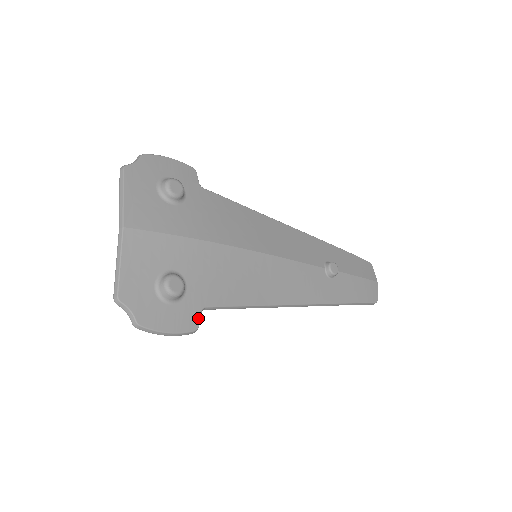
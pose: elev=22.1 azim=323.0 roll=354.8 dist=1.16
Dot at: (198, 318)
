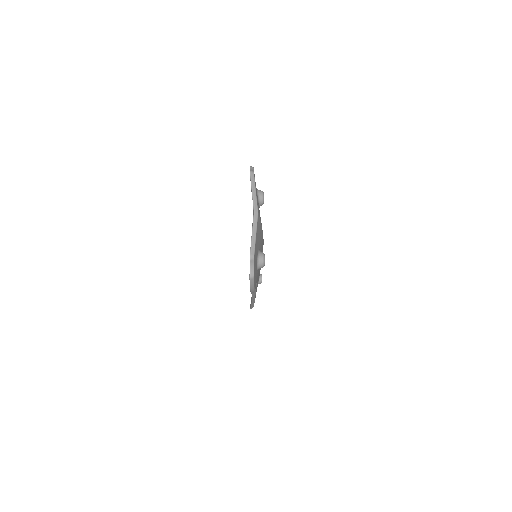
Dot at: occluded
